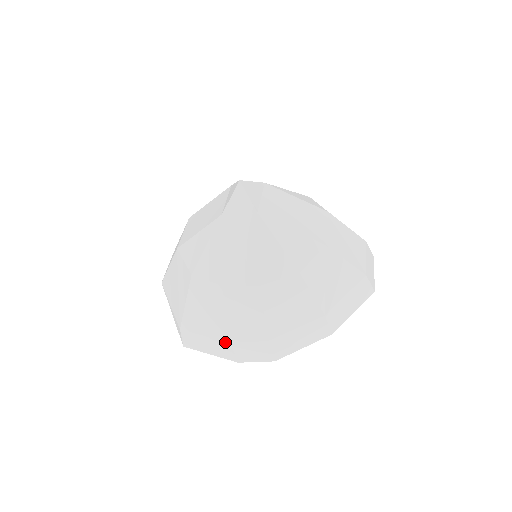
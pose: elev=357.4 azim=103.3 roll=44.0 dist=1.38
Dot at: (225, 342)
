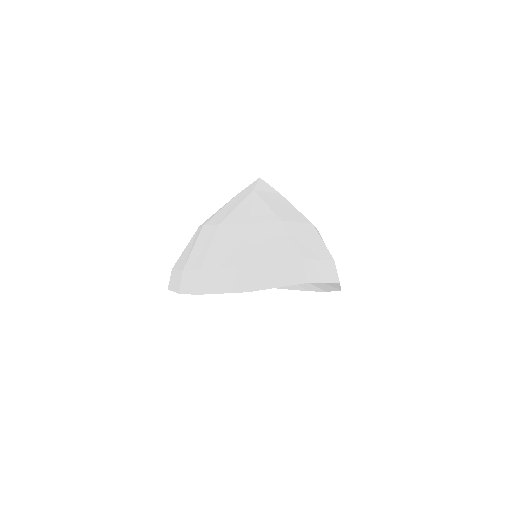
Dot at: (181, 271)
